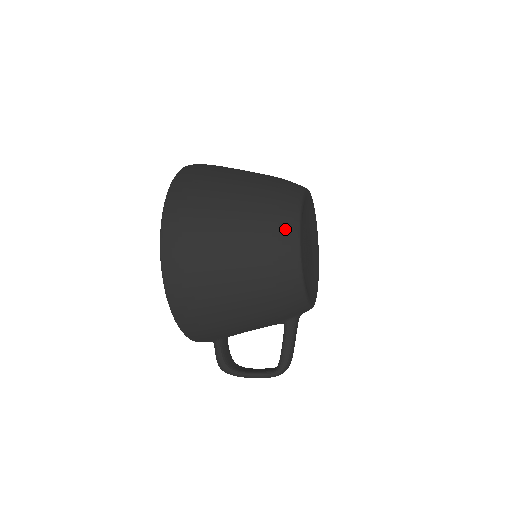
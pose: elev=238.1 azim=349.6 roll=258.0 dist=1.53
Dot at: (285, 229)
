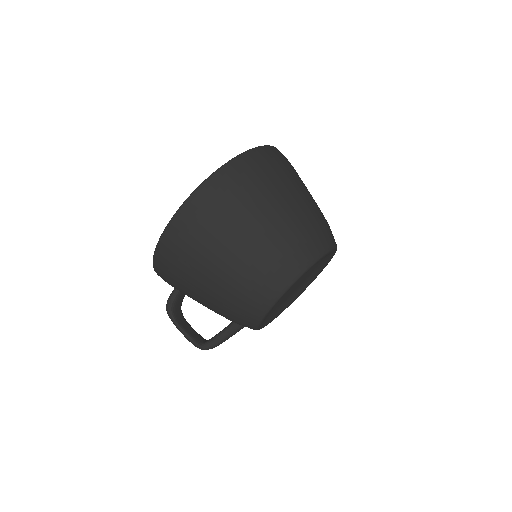
Dot at: (280, 277)
